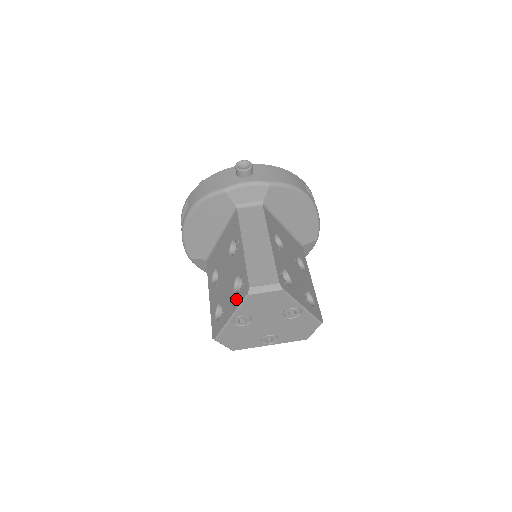
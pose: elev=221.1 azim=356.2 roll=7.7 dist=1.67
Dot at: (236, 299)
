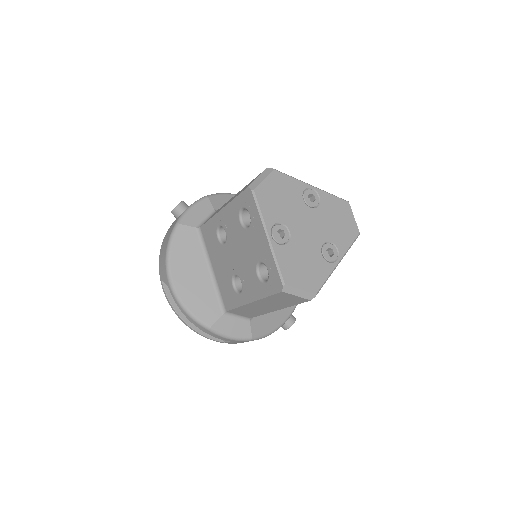
Dot at: (254, 220)
